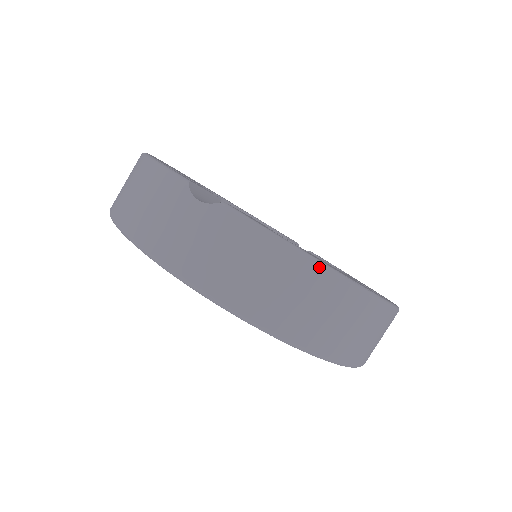
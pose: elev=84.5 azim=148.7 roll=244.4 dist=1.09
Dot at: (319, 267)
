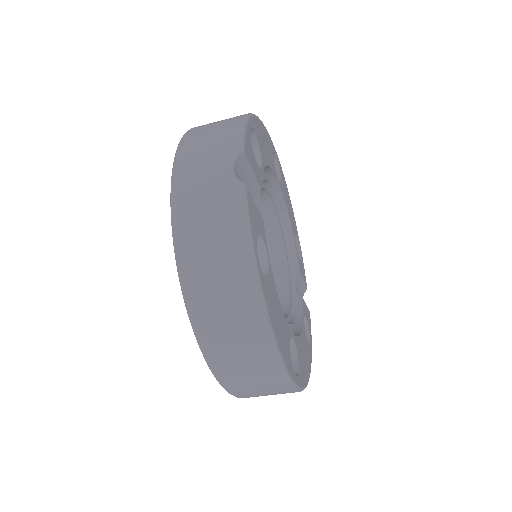
Dot at: (256, 289)
